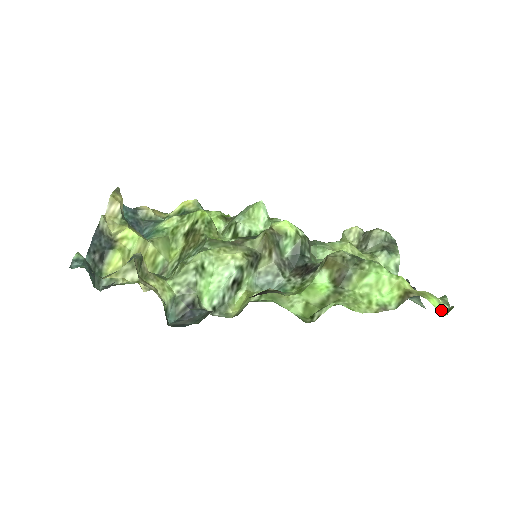
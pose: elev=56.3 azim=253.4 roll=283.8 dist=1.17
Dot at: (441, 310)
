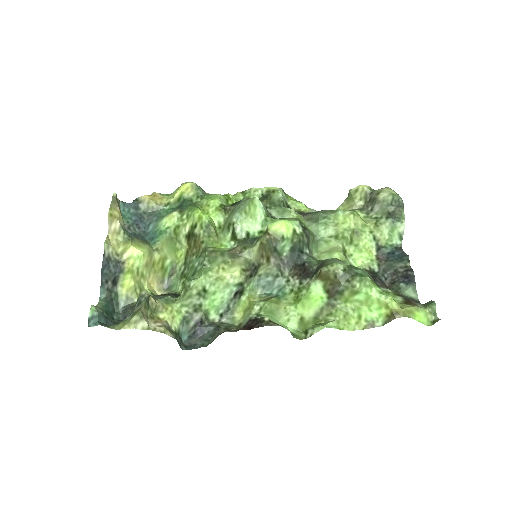
Dot at: (427, 321)
